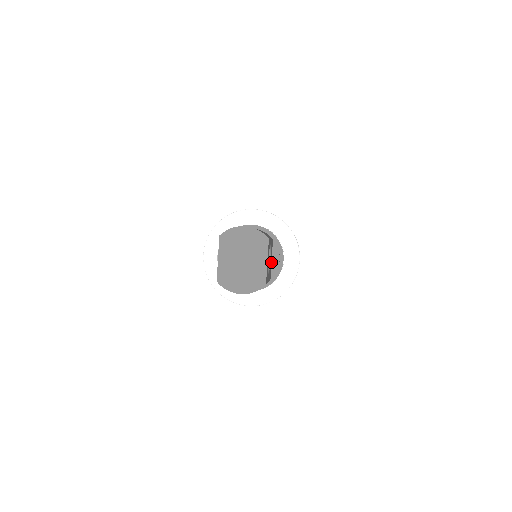
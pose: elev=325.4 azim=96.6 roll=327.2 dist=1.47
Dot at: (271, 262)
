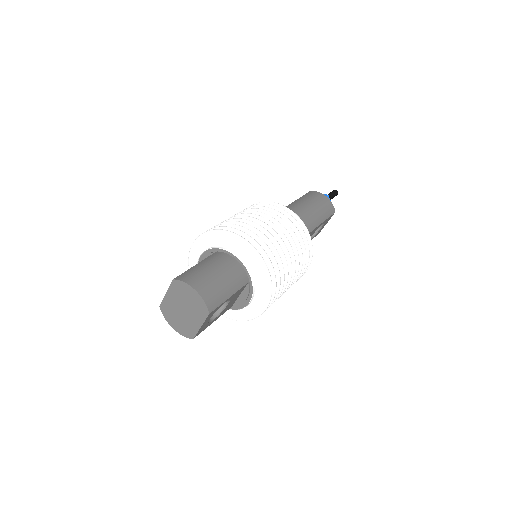
Dot at: (238, 297)
